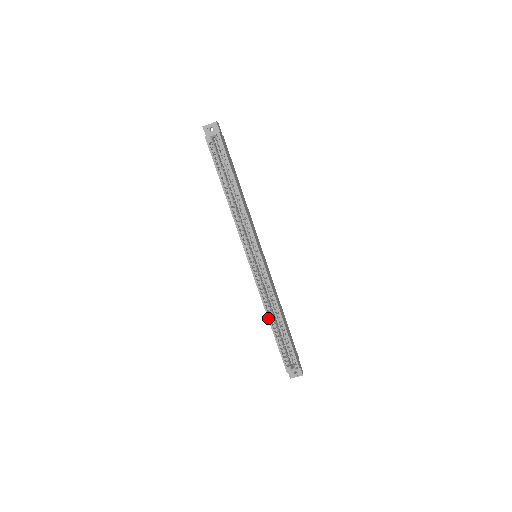
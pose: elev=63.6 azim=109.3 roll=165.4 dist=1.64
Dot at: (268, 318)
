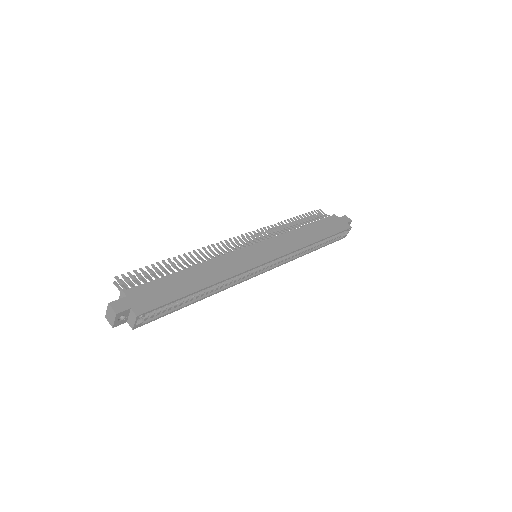
Dot at: (308, 253)
